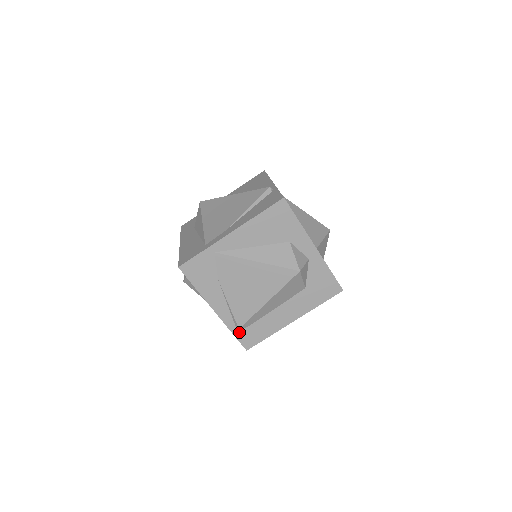
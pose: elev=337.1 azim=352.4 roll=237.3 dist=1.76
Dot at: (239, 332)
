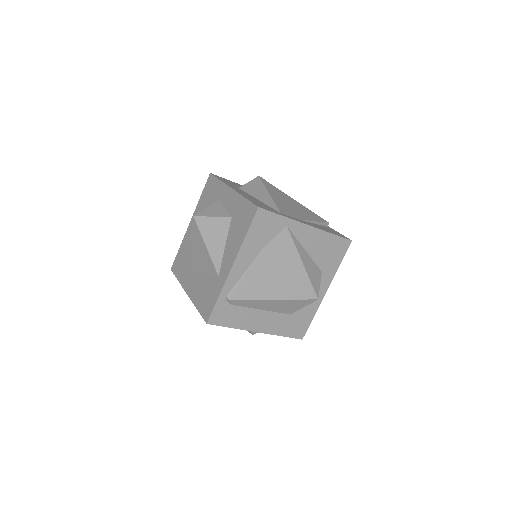
Dot at: (222, 303)
